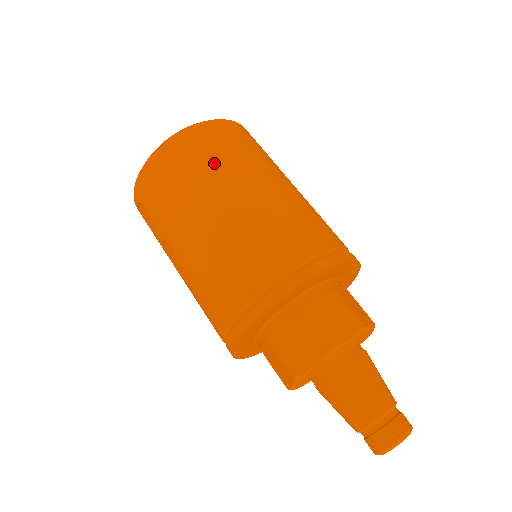
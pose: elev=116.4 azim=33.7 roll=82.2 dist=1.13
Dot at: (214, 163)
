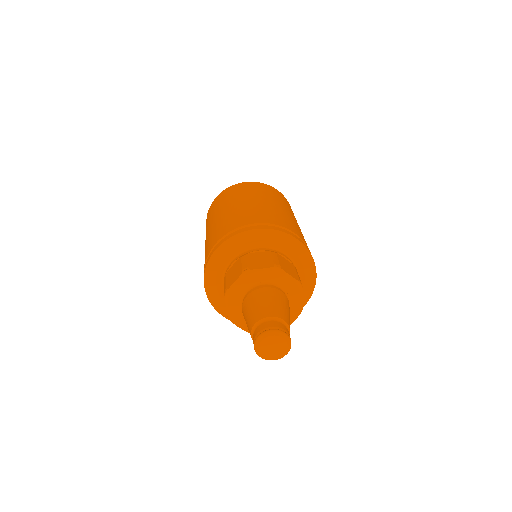
Dot at: (212, 214)
